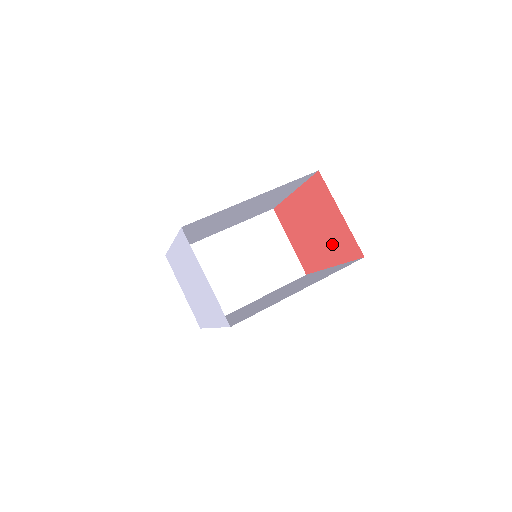
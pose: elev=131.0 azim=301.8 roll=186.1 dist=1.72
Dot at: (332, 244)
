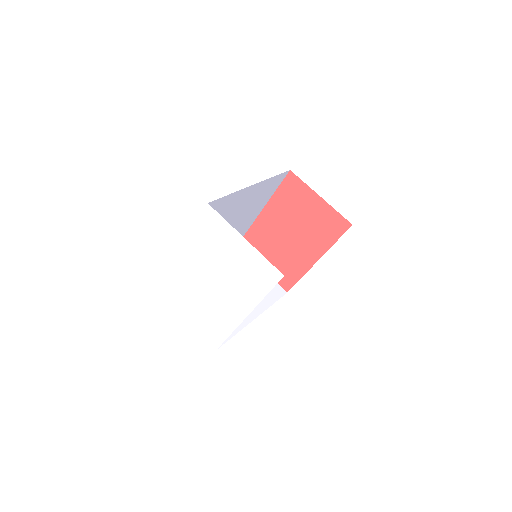
Dot at: (315, 235)
